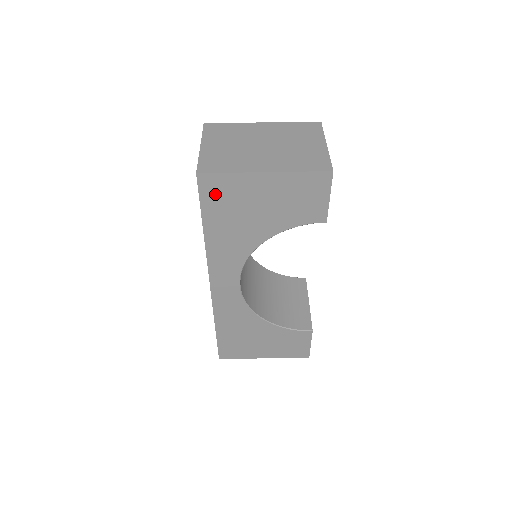
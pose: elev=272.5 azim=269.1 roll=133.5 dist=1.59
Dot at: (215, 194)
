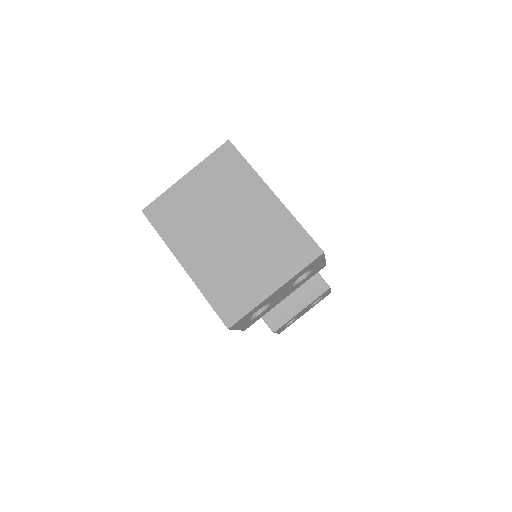
Dot at: occluded
